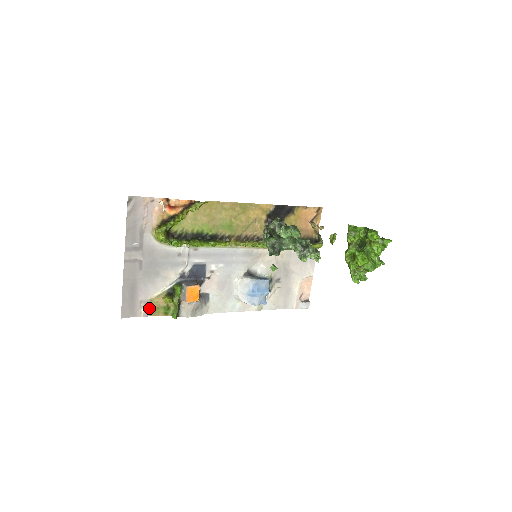
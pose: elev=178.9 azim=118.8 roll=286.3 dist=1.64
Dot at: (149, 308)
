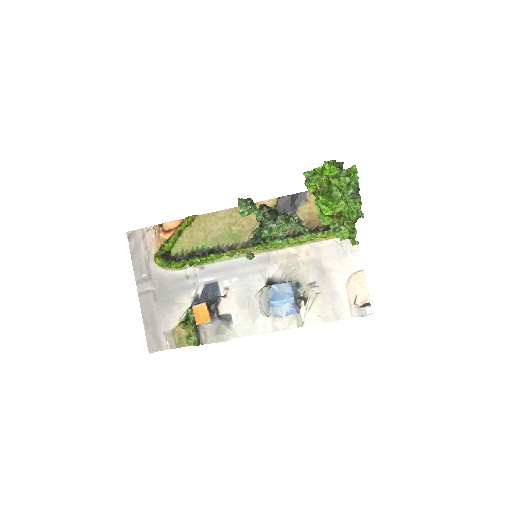
Dot at: (173, 339)
